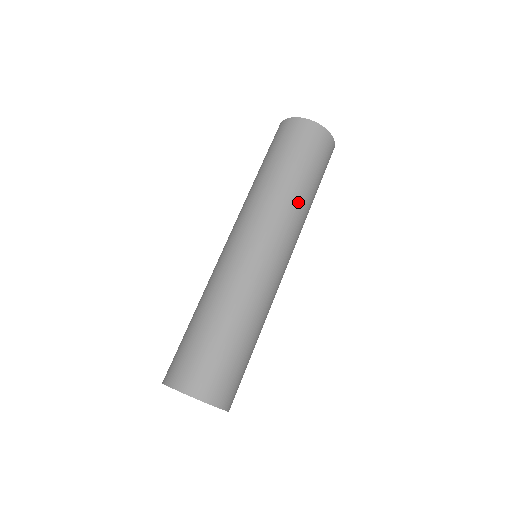
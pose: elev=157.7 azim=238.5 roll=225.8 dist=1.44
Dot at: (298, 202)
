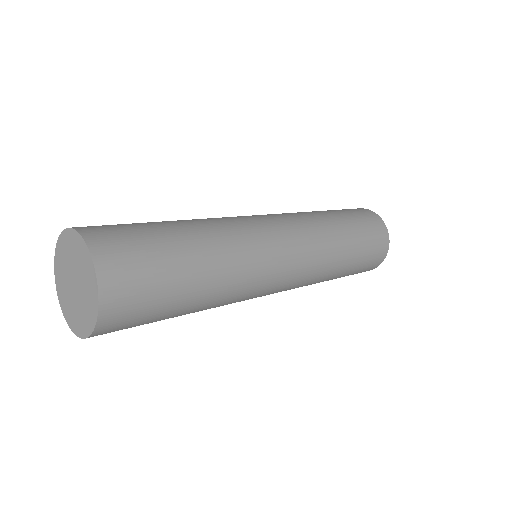
Dot at: (332, 238)
